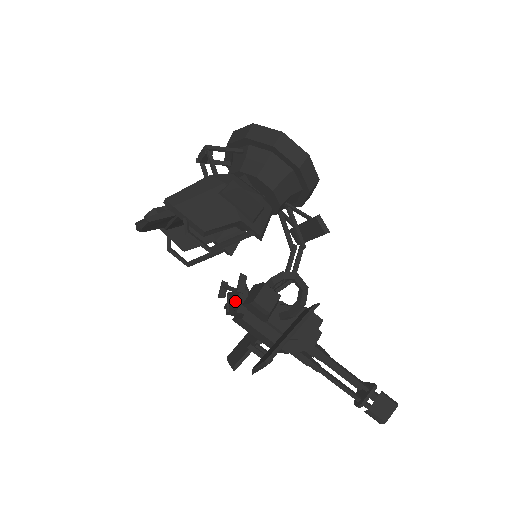
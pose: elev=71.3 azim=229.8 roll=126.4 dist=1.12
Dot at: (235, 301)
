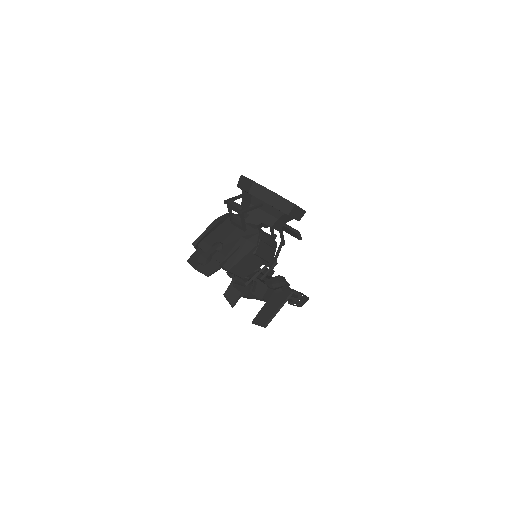
Dot at: (243, 286)
